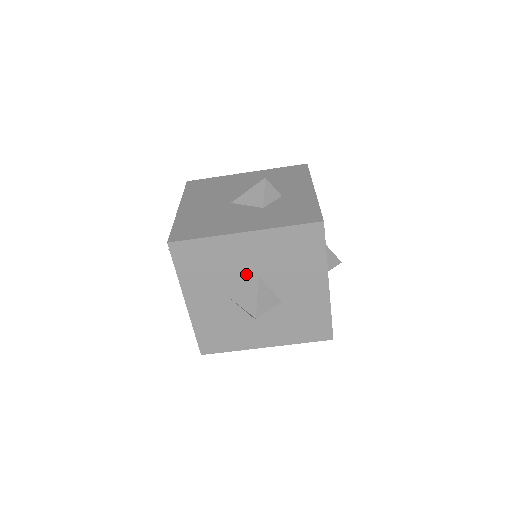
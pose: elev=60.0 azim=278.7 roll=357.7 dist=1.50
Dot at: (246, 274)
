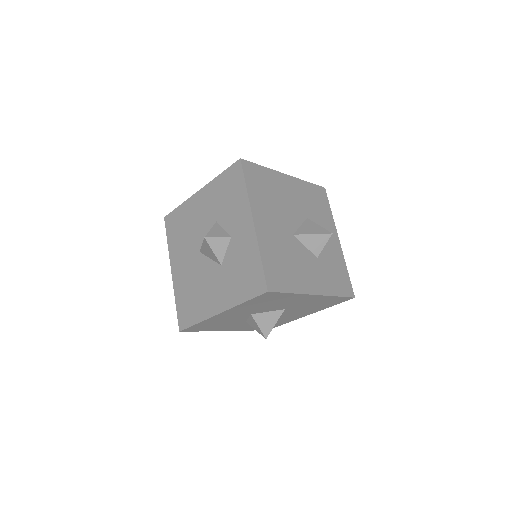
Dot at: (281, 308)
